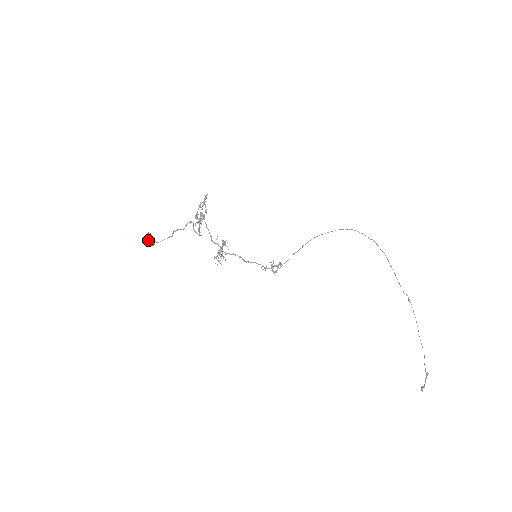
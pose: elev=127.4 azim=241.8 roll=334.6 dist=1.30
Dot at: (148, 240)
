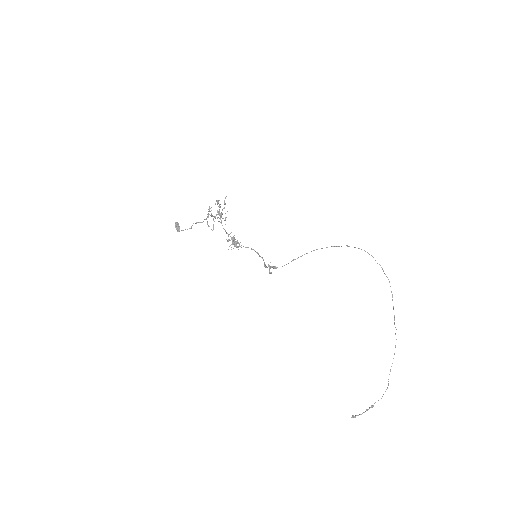
Dot at: (175, 227)
